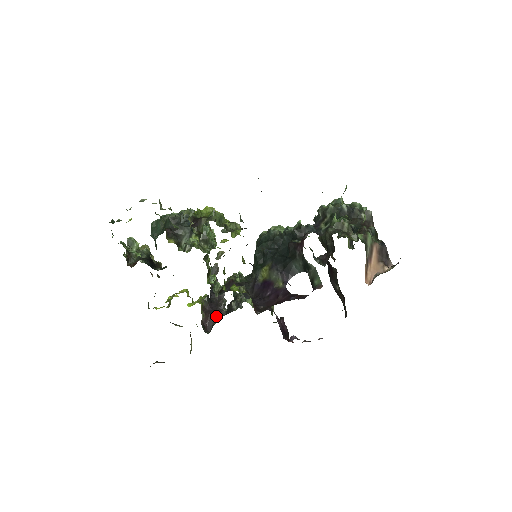
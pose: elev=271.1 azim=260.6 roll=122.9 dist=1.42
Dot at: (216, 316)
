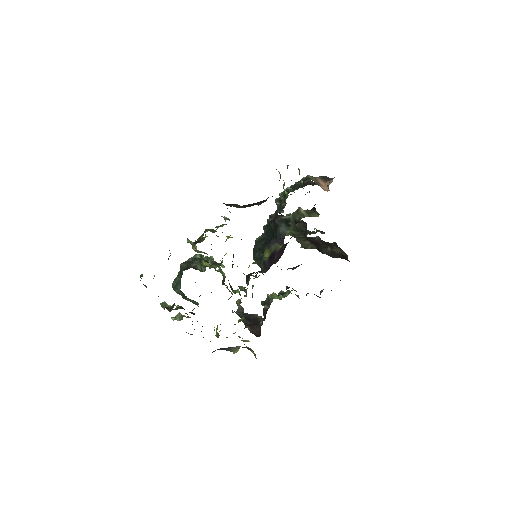
Dot at: (258, 323)
